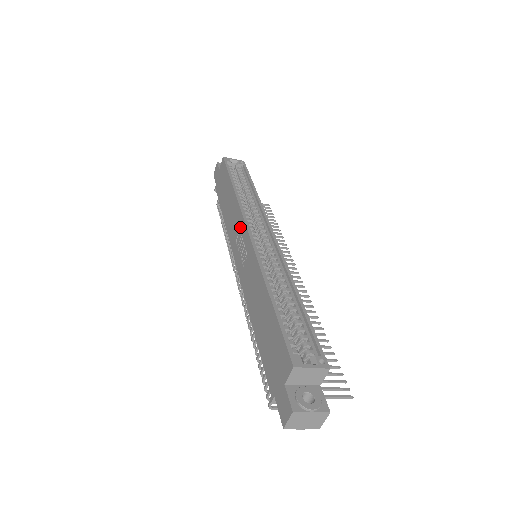
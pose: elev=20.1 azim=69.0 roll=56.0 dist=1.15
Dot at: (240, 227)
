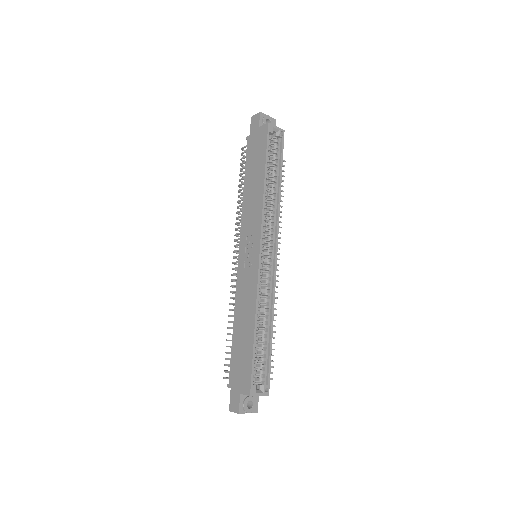
Dot at: (255, 234)
